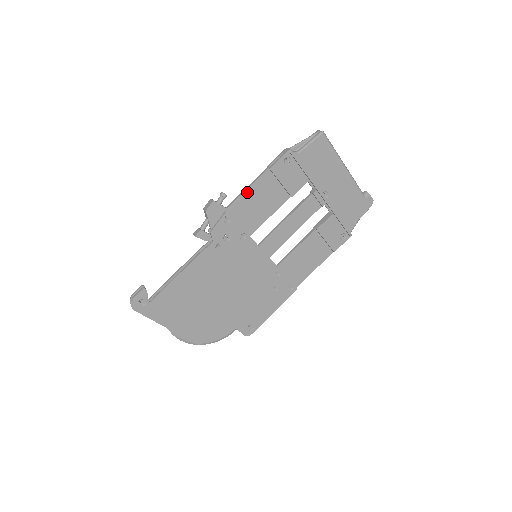
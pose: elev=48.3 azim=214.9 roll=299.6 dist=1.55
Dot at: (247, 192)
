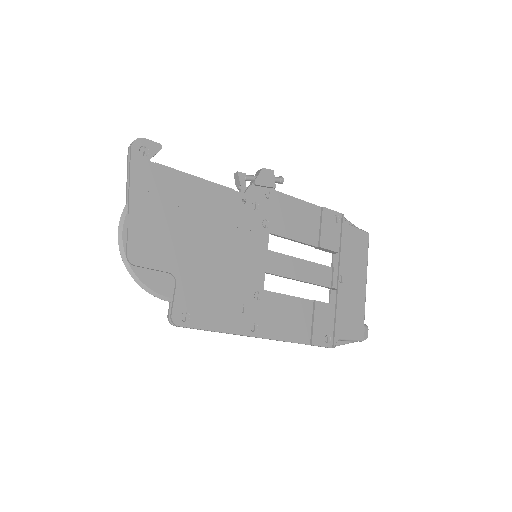
Dot at: (296, 200)
